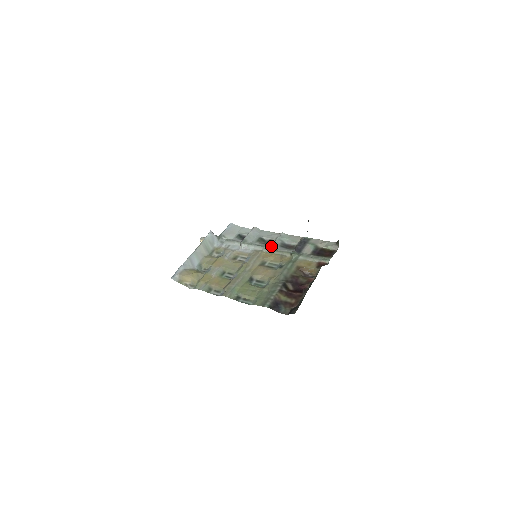
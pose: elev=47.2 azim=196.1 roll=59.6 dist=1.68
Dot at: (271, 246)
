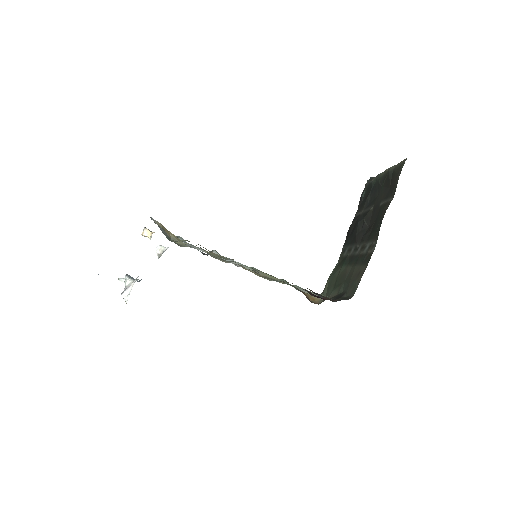
Dot at: occluded
